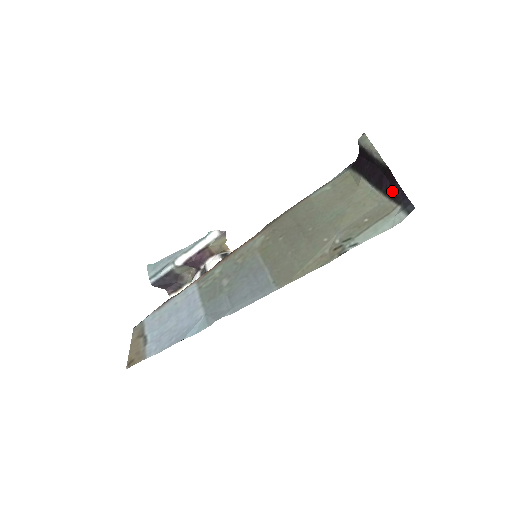
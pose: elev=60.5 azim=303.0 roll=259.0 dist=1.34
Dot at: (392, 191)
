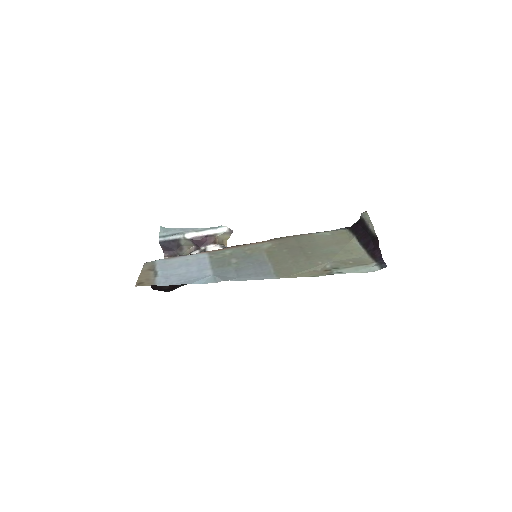
Dot at: (374, 252)
